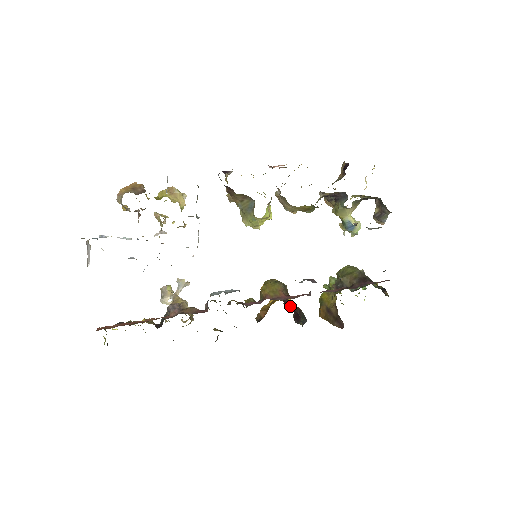
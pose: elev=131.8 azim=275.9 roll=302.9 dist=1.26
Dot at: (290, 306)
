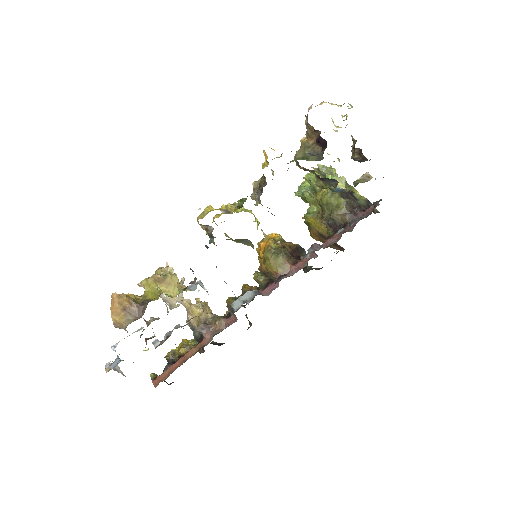
Dot at: (291, 255)
